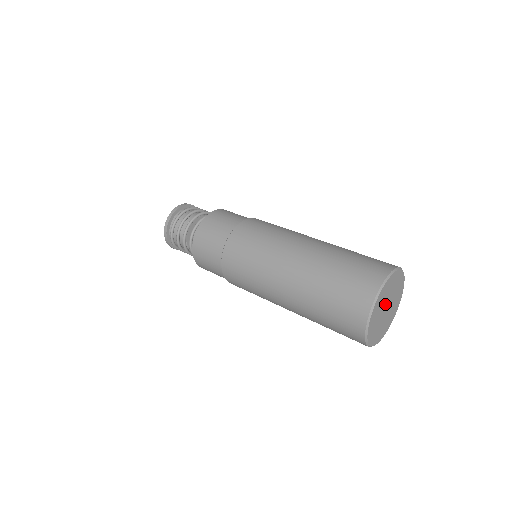
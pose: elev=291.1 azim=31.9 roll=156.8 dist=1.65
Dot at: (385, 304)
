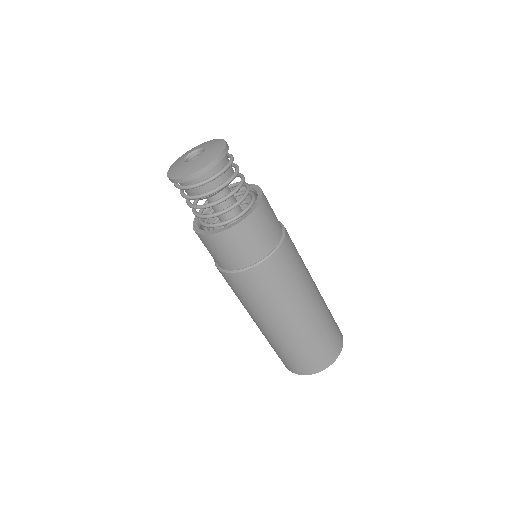
Dot at: occluded
